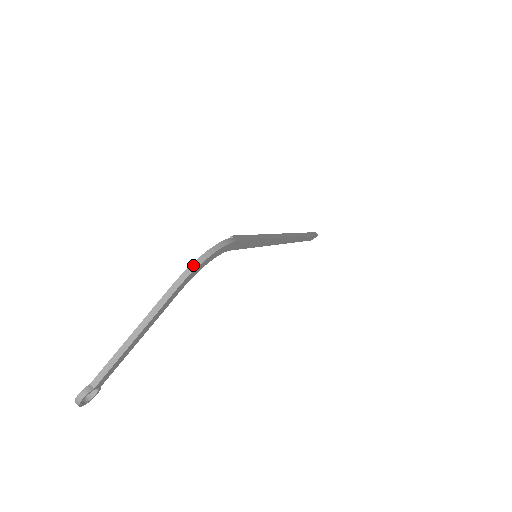
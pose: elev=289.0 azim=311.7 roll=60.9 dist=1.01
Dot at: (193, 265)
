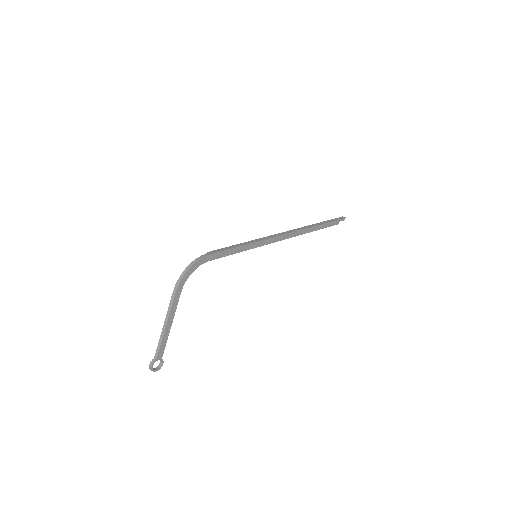
Dot at: (180, 277)
